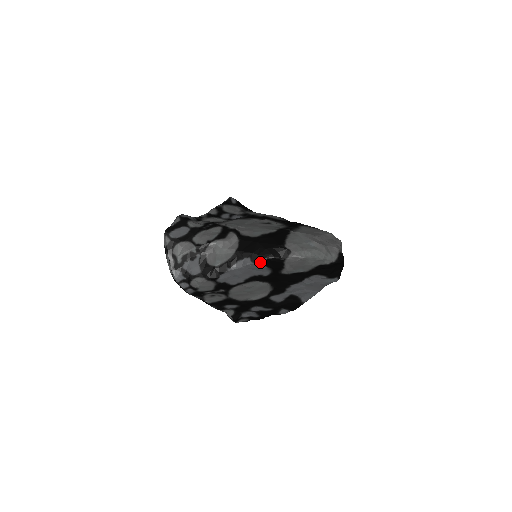
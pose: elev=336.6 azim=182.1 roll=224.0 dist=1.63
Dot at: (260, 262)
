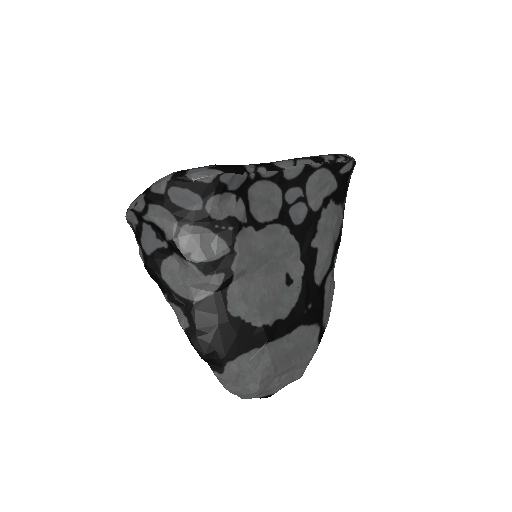
Dot at: (190, 340)
